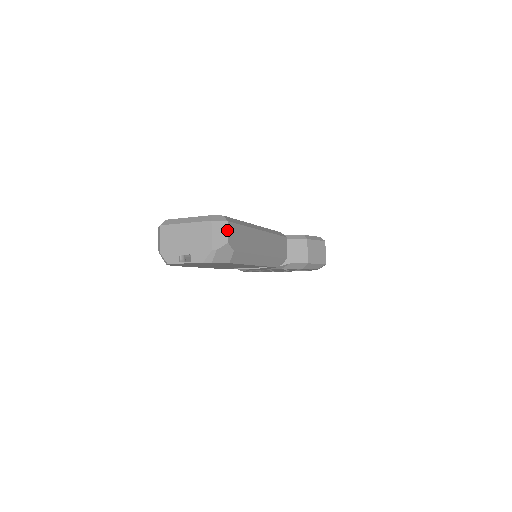
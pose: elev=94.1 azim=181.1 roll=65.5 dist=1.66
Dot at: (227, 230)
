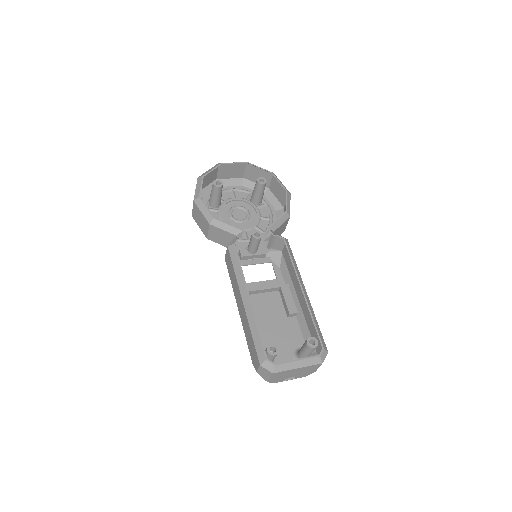
Dot at: occluded
